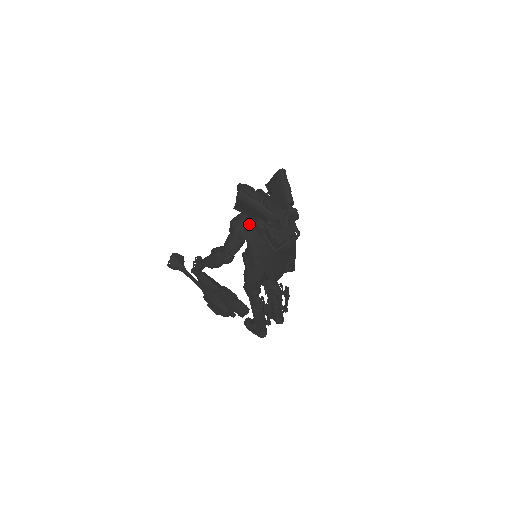
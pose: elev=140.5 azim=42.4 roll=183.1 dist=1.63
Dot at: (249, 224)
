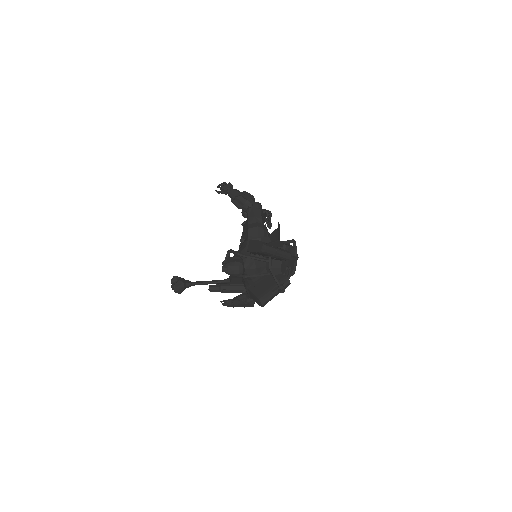
Dot at: occluded
